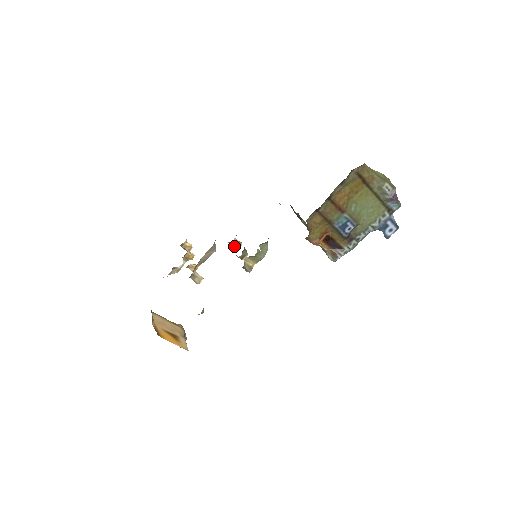
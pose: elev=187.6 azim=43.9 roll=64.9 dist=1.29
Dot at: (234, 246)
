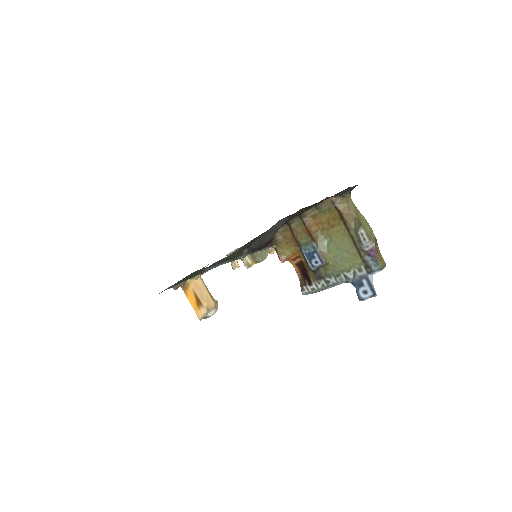
Dot at: occluded
